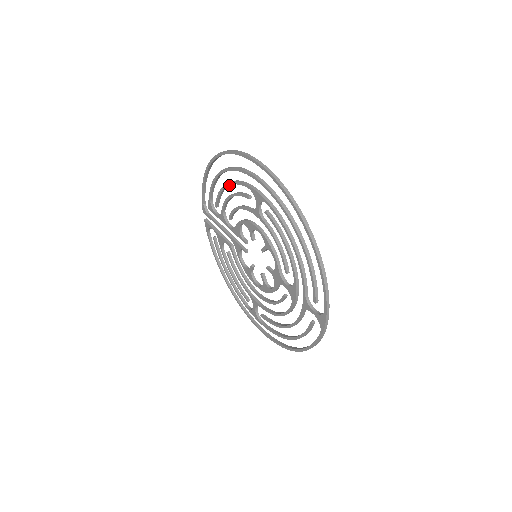
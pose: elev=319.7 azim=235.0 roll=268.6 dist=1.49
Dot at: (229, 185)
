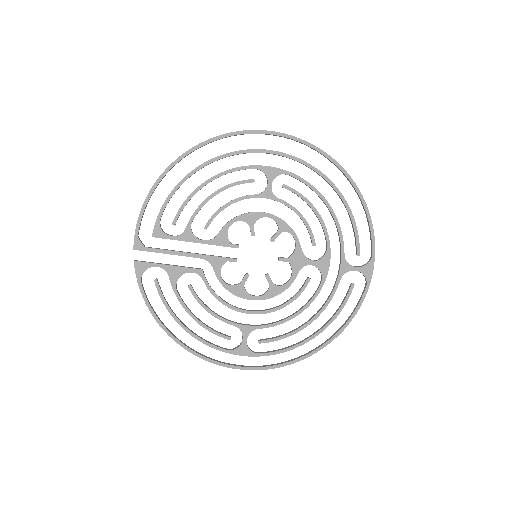
Dot at: (209, 182)
